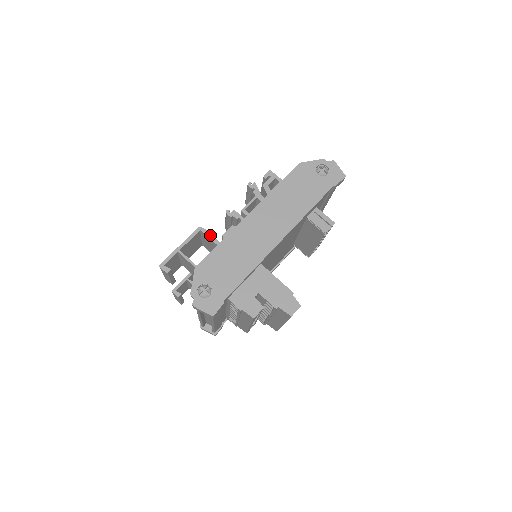
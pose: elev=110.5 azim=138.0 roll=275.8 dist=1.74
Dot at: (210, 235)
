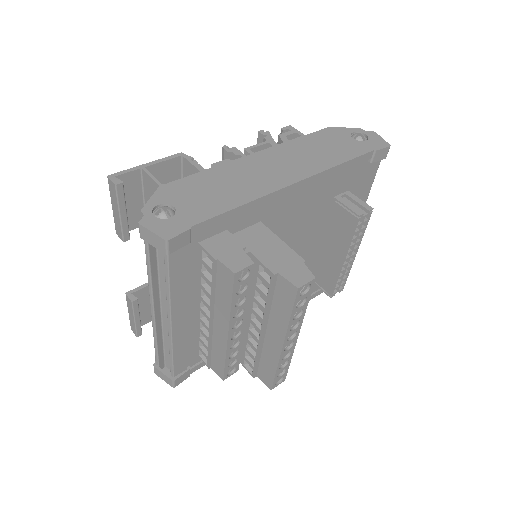
Dot at: (194, 161)
